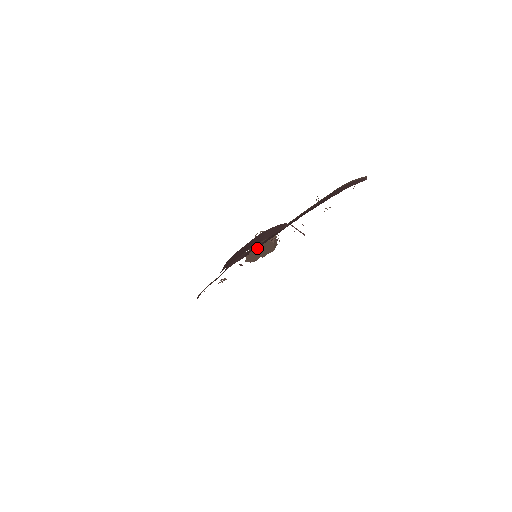
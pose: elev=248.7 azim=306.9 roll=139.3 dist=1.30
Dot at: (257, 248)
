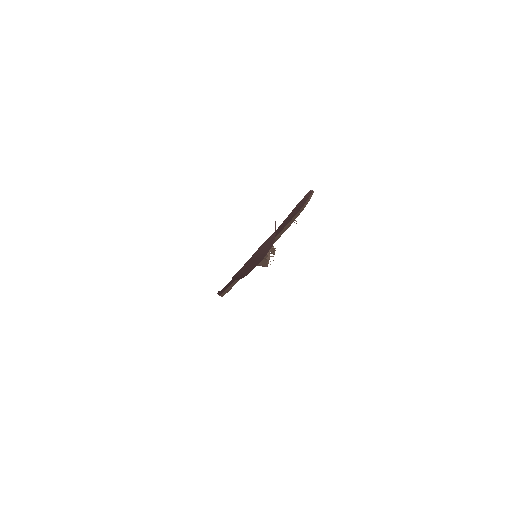
Dot at: occluded
